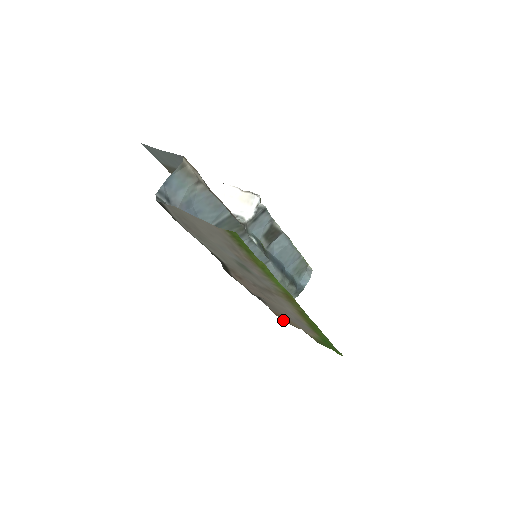
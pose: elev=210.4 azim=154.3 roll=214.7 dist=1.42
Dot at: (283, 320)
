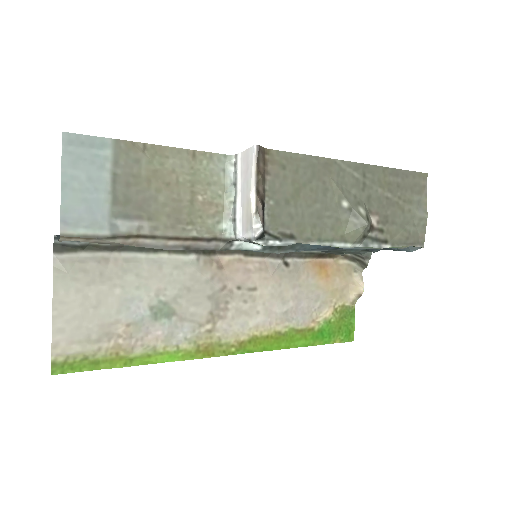
Dot at: (342, 258)
